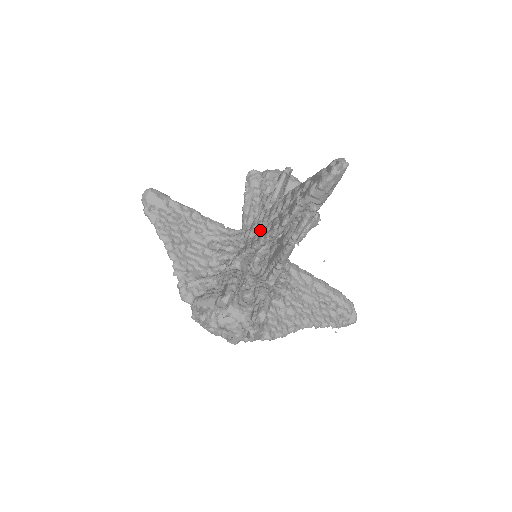
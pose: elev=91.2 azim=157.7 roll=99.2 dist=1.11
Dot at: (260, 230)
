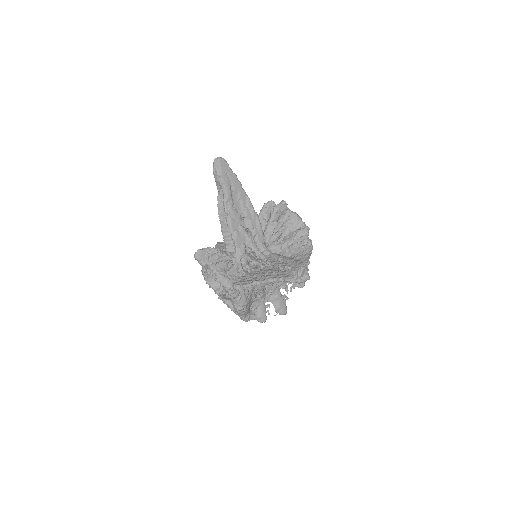
Dot at: occluded
